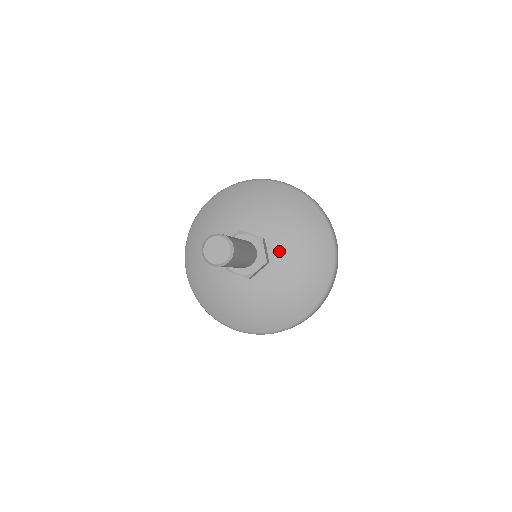
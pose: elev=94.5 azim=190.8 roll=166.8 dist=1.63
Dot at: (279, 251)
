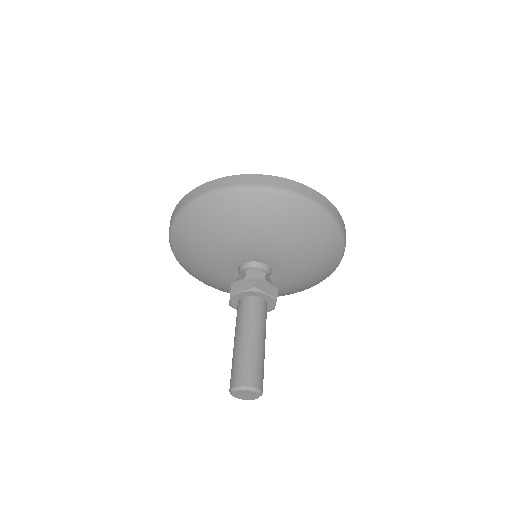
Dot at: (275, 258)
